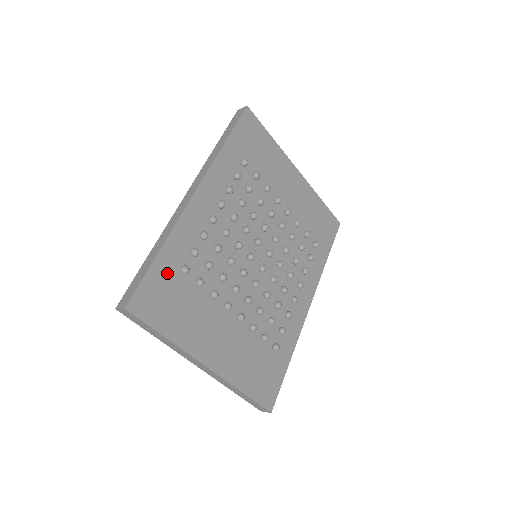
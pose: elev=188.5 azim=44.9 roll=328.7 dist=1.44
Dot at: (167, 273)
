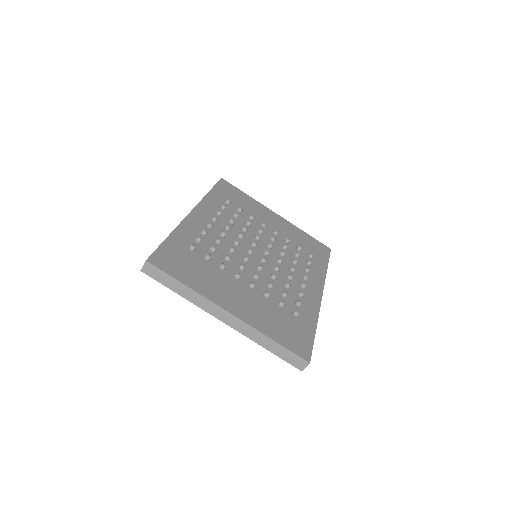
Dot at: (178, 248)
